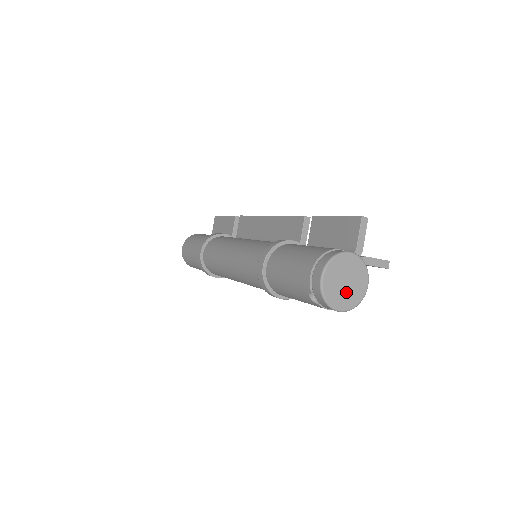
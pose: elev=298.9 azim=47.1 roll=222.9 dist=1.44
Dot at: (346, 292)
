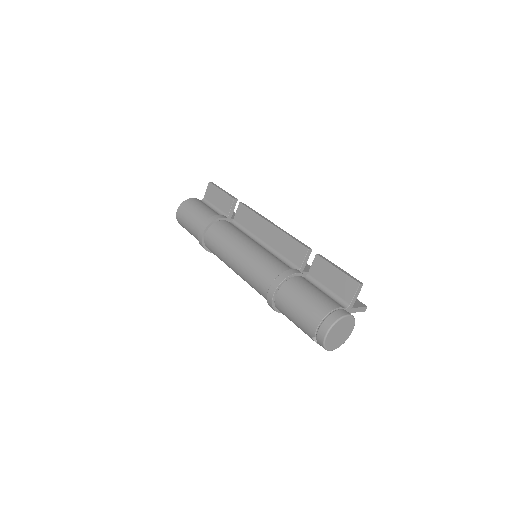
Dot at: (338, 339)
